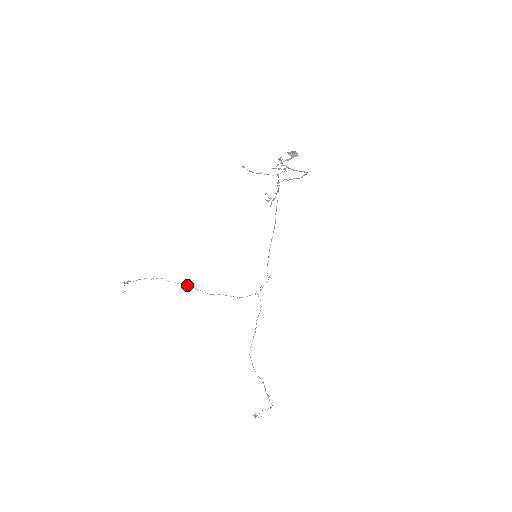
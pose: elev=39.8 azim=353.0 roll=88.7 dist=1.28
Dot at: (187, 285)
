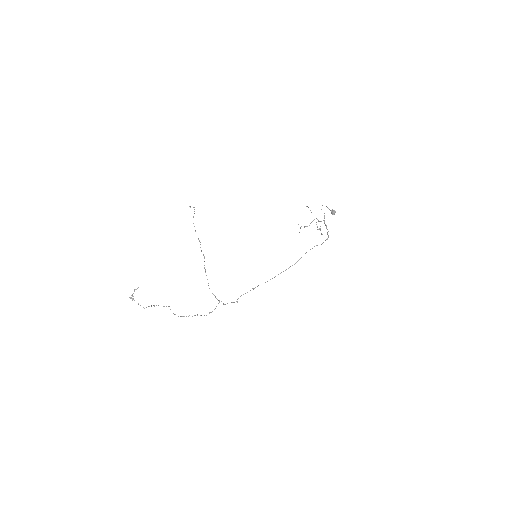
Dot at: occluded
